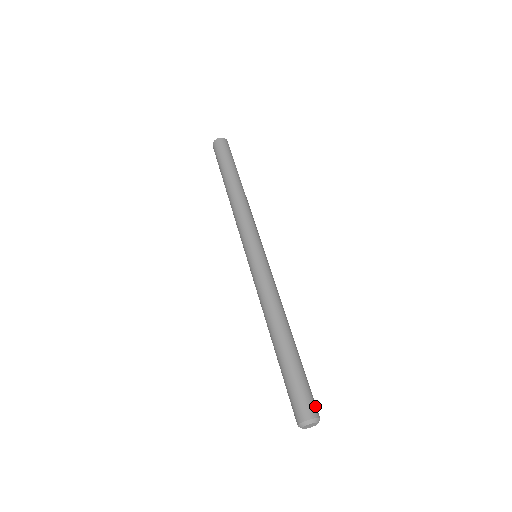
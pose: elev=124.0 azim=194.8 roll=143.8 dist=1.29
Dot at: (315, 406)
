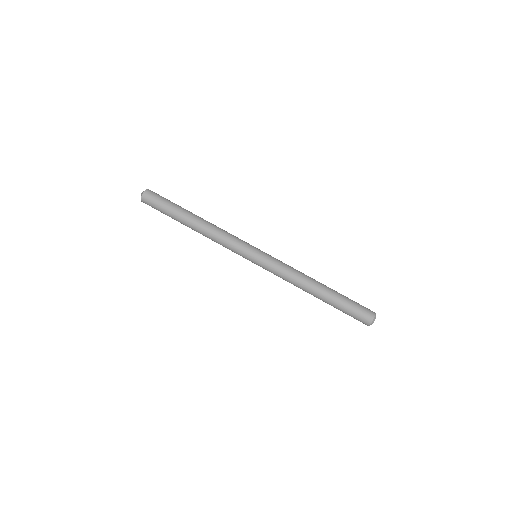
Dot at: (368, 310)
